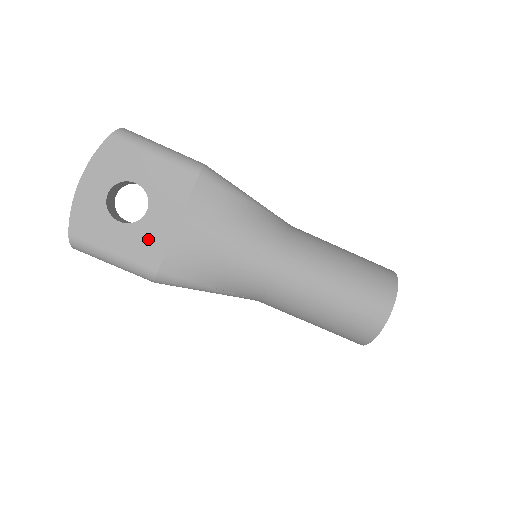
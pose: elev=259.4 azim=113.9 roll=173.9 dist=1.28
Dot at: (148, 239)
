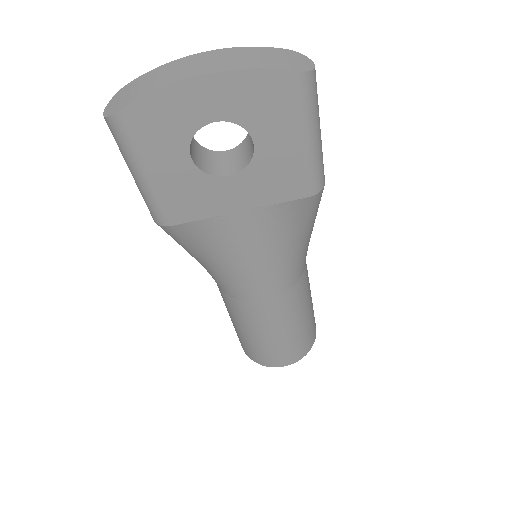
Dot at: (198, 197)
